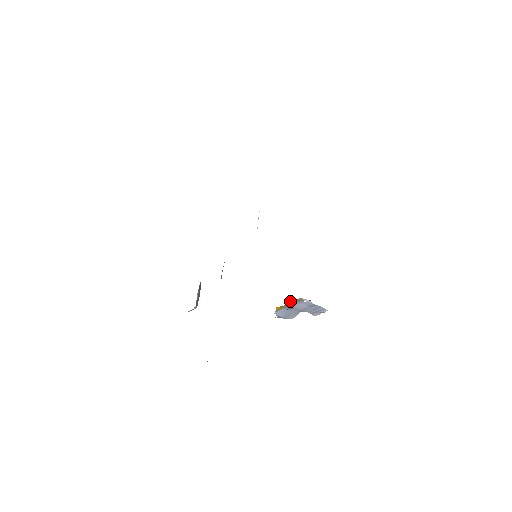
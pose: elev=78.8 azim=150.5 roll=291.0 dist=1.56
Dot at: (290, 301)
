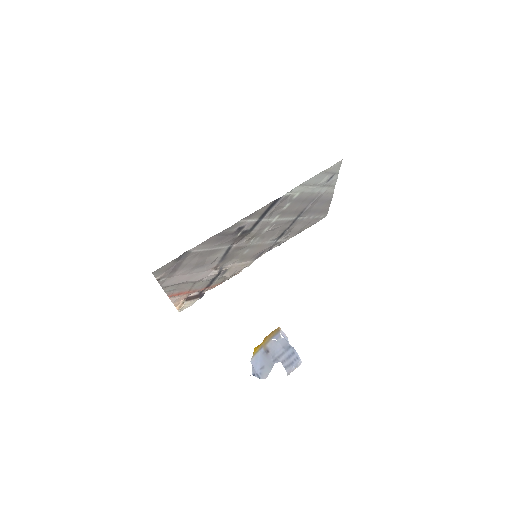
Dot at: (269, 334)
